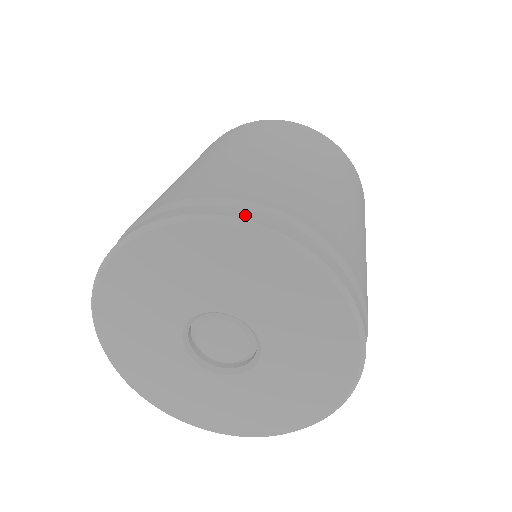
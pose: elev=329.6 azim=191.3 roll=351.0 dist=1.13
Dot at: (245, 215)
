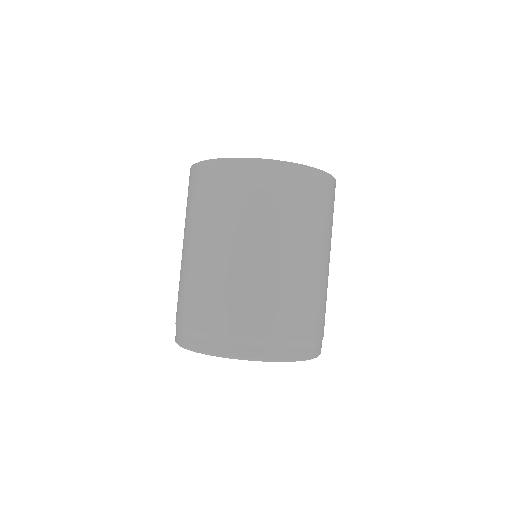
Dot at: (264, 355)
